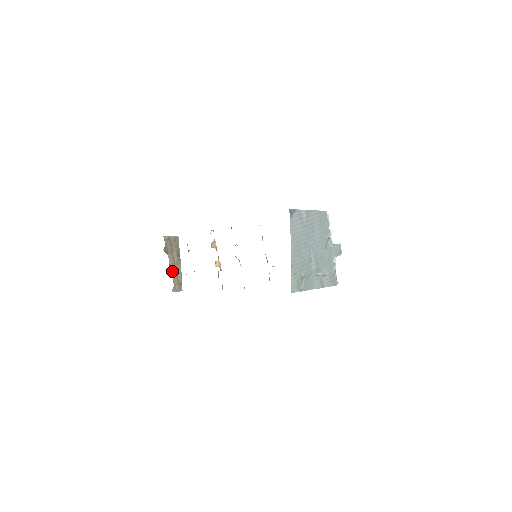
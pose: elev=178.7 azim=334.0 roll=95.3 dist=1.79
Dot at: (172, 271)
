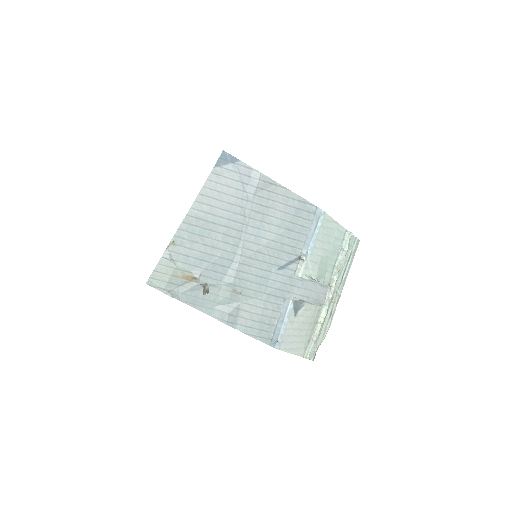
Dot at: occluded
